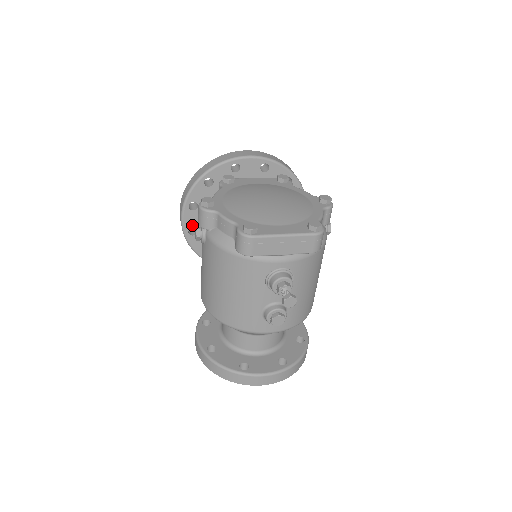
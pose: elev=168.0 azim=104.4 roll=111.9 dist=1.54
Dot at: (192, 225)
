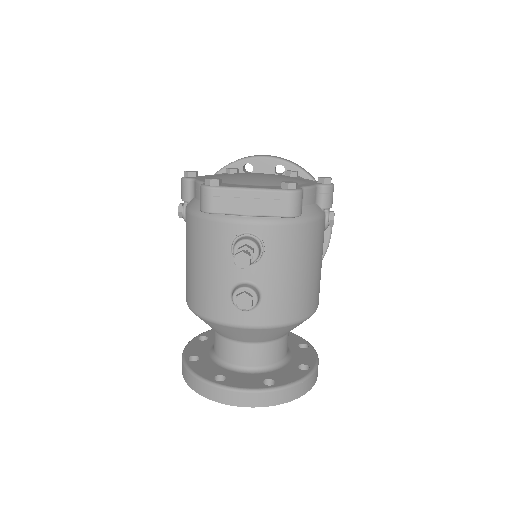
Dot at: occluded
